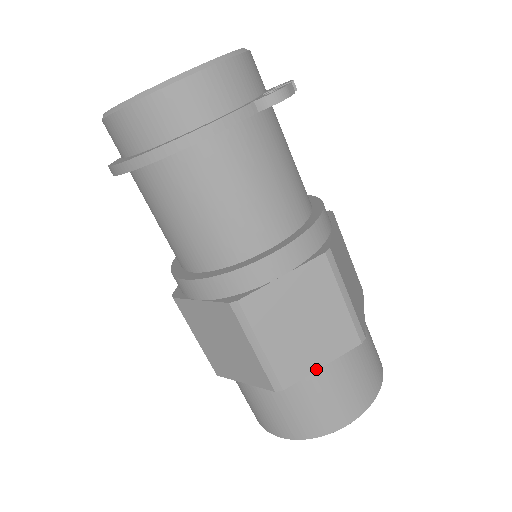
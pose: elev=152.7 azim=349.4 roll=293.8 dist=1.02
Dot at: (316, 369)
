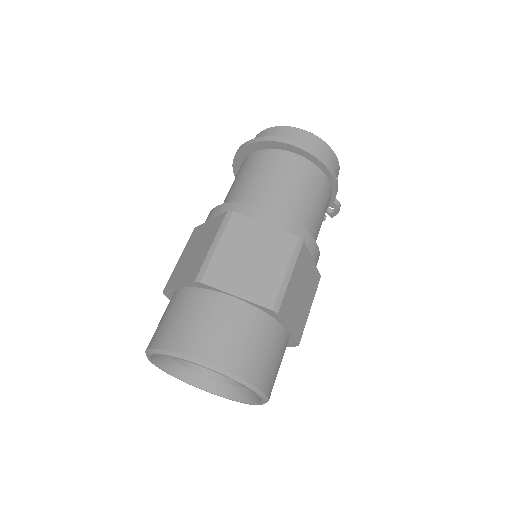
Dot at: (288, 327)
